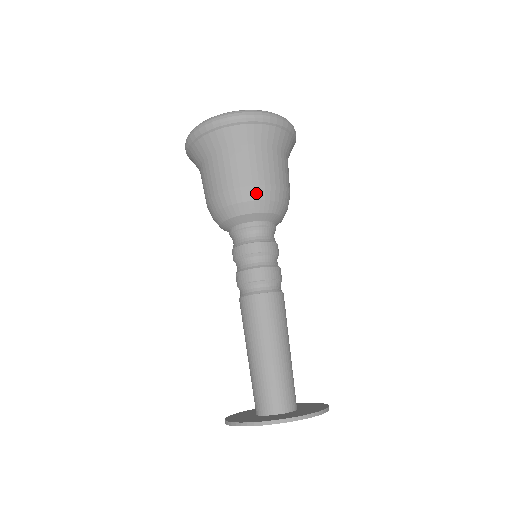
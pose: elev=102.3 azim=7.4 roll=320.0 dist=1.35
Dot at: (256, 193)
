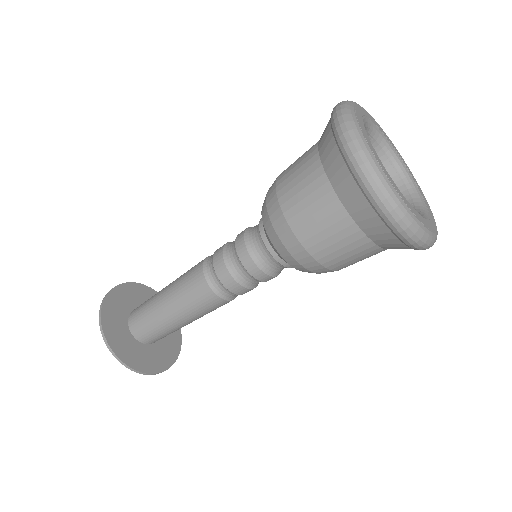
Dot at: occluded
